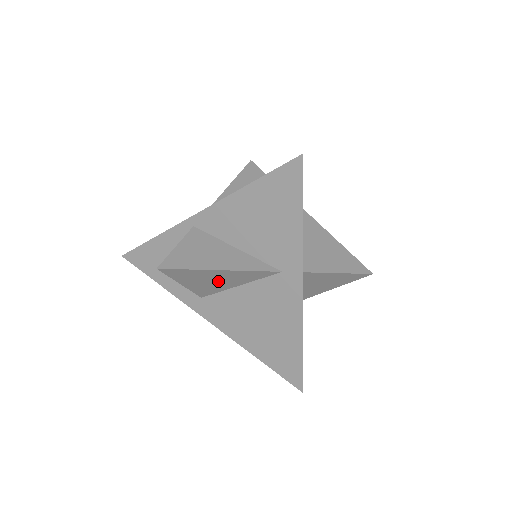
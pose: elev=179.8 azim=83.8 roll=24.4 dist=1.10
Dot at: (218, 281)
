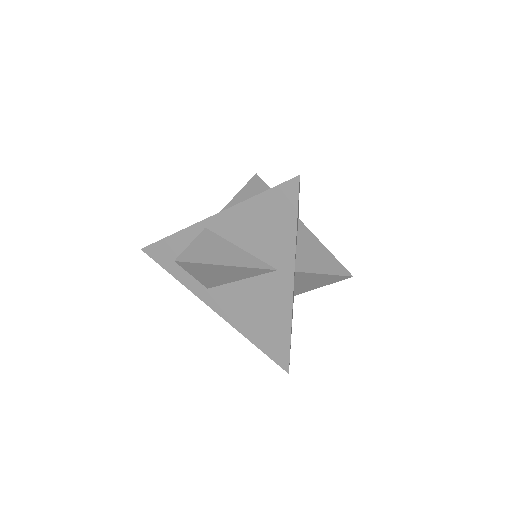
Dot at: (223, 275)
